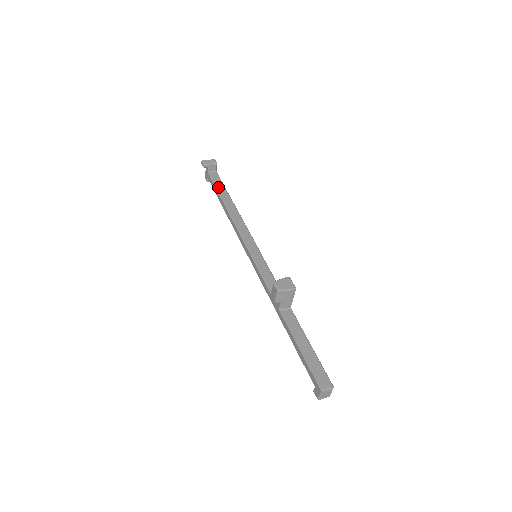
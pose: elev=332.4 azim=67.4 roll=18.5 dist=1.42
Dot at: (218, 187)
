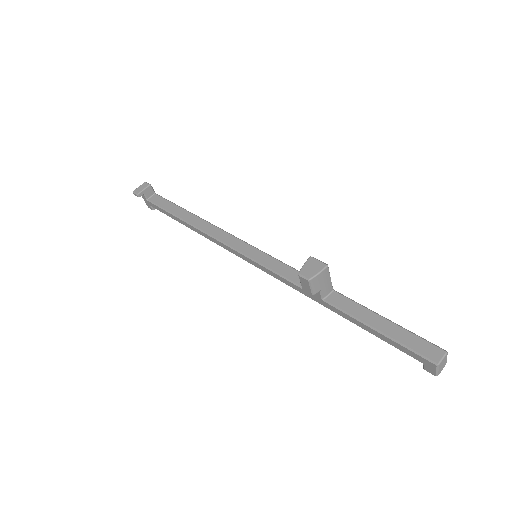
Dot at: (167, 208)
